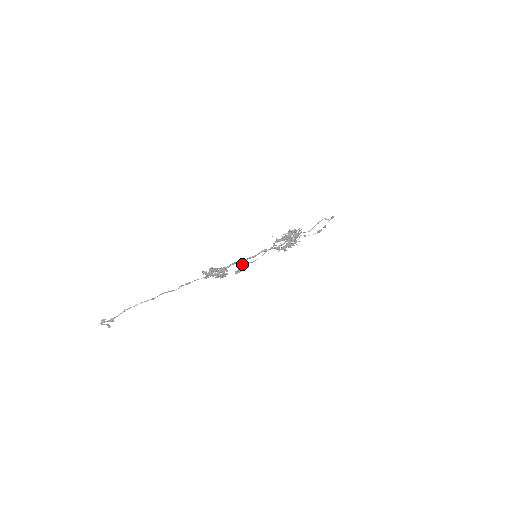
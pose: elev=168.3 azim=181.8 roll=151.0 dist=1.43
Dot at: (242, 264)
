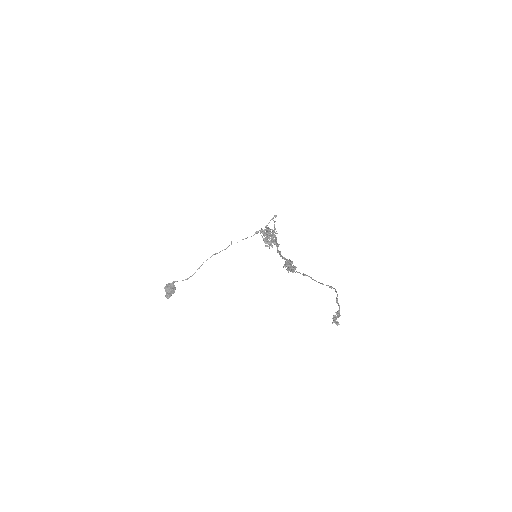
Dot at: (170, 286)
